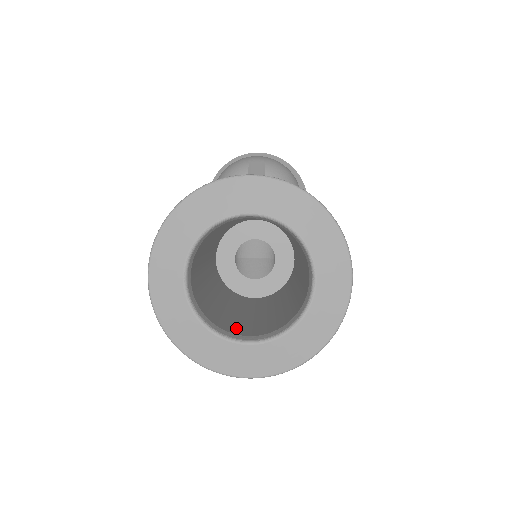
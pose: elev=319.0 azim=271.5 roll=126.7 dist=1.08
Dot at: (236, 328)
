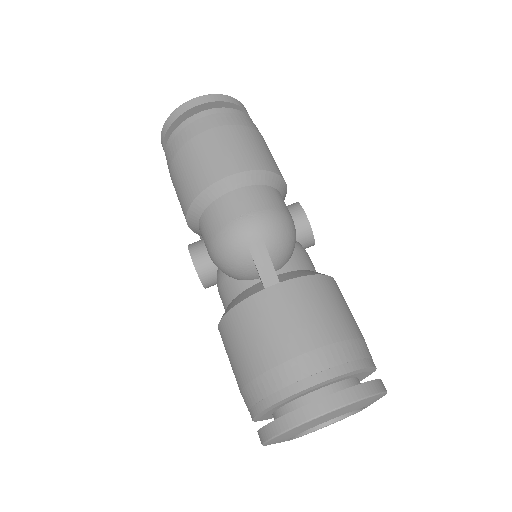
Dot at: occluded
